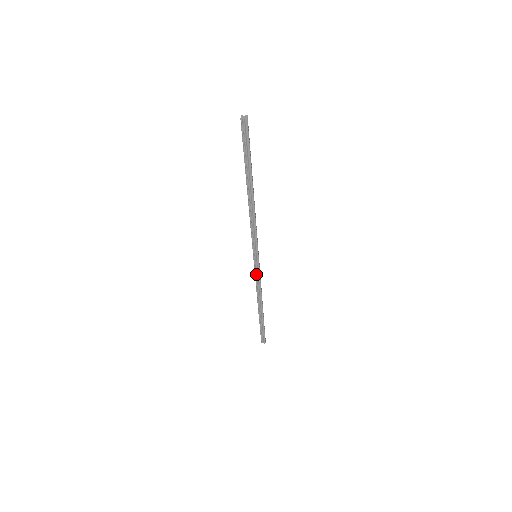
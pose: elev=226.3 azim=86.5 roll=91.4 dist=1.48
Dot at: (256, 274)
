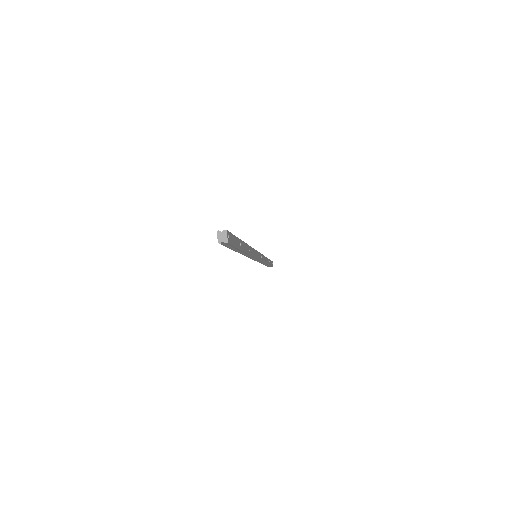
Dot at: (258, 261)
